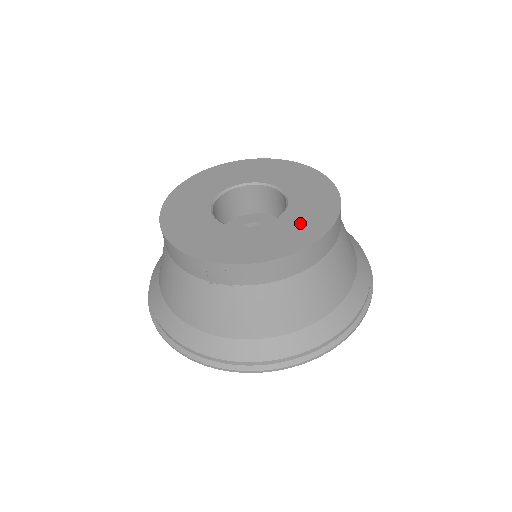
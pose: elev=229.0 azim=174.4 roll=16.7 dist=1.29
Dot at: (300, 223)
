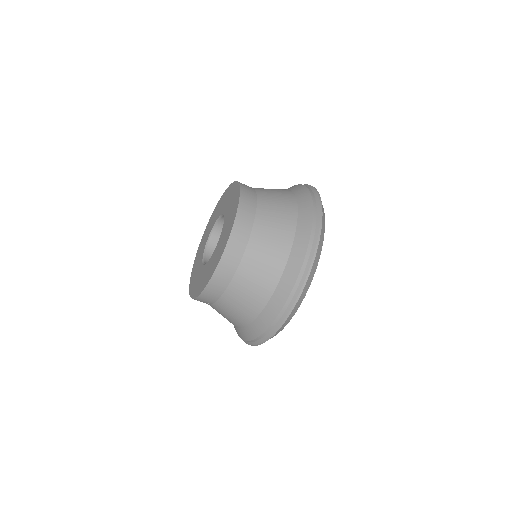
Dot at: (221, 244)
